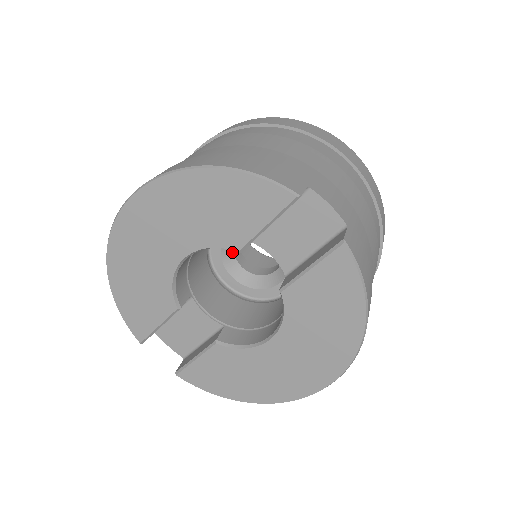
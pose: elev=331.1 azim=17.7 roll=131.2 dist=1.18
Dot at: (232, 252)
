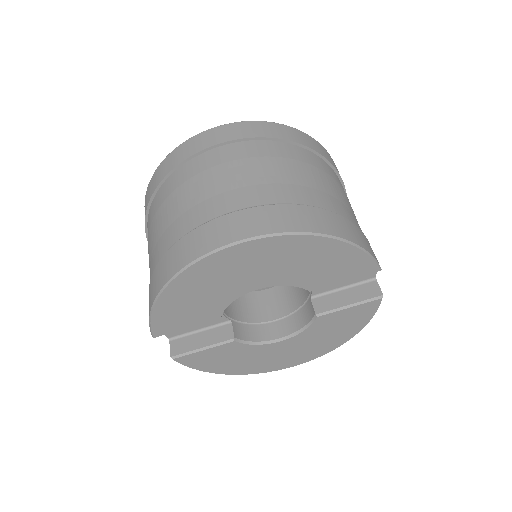
Dot at: occluded
